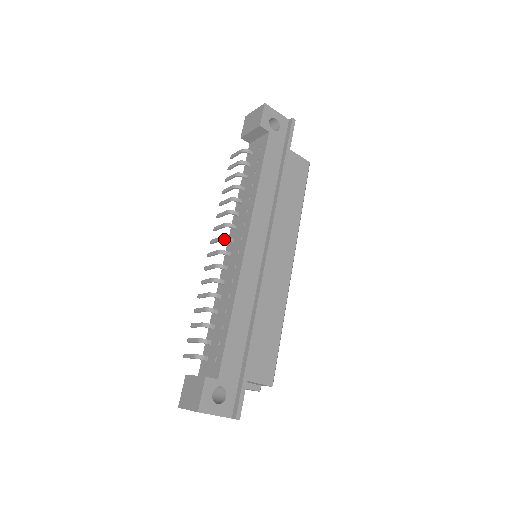
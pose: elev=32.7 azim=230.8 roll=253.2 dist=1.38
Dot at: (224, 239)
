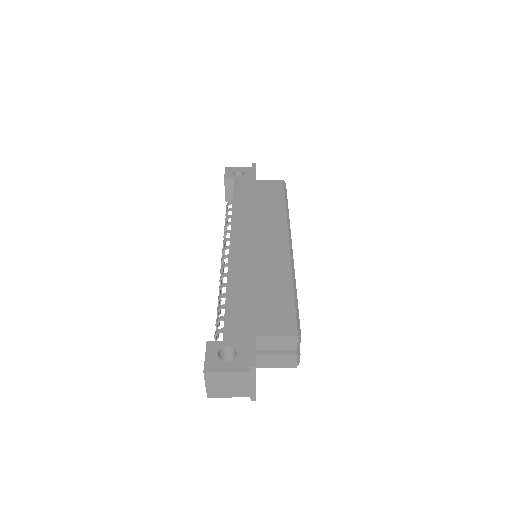
Dot at: (222, 258)
